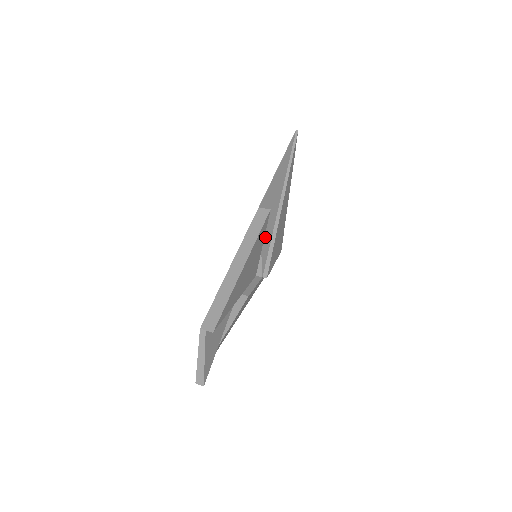
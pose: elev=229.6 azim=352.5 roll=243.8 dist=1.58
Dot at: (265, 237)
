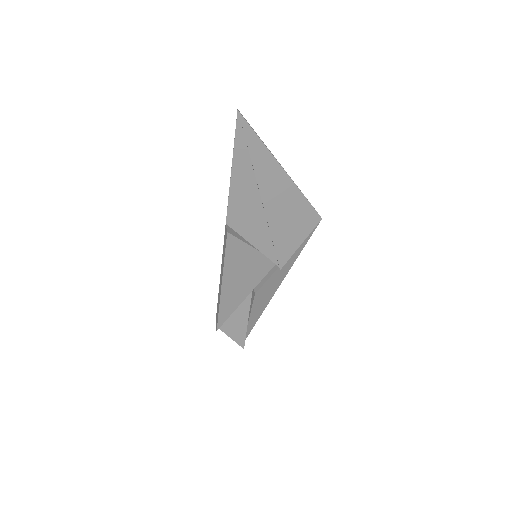
Dot at: (258, 238)
